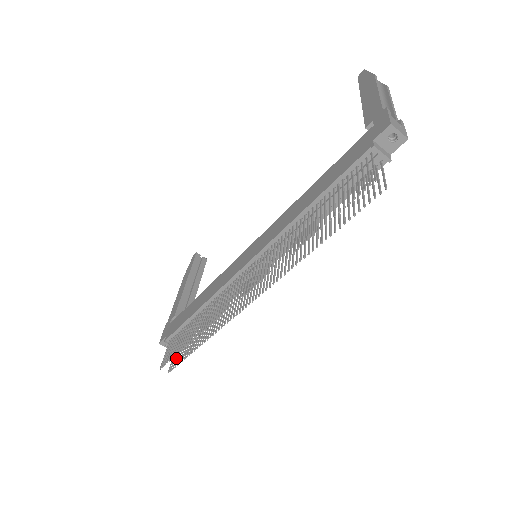
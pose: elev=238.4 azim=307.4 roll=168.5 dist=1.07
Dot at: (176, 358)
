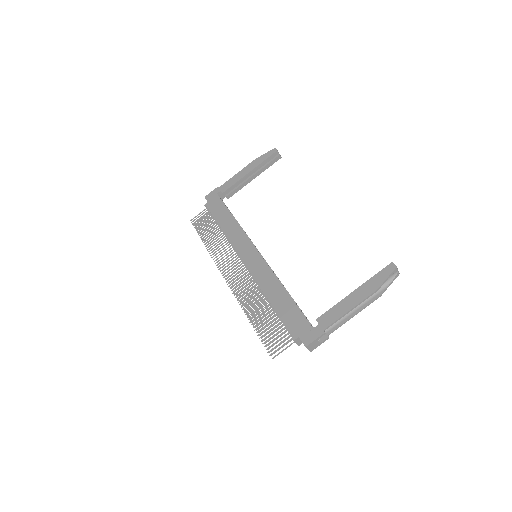
Dot at: occluded
